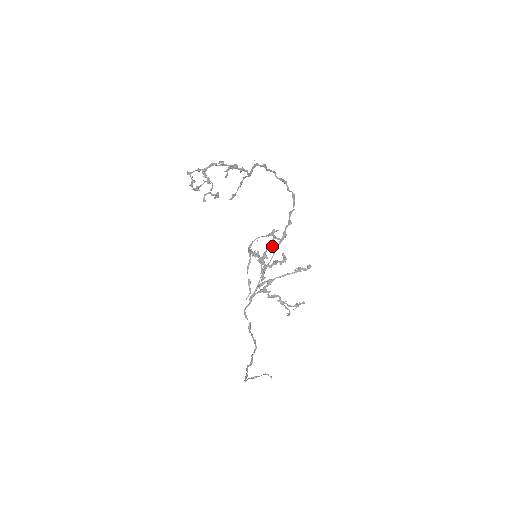
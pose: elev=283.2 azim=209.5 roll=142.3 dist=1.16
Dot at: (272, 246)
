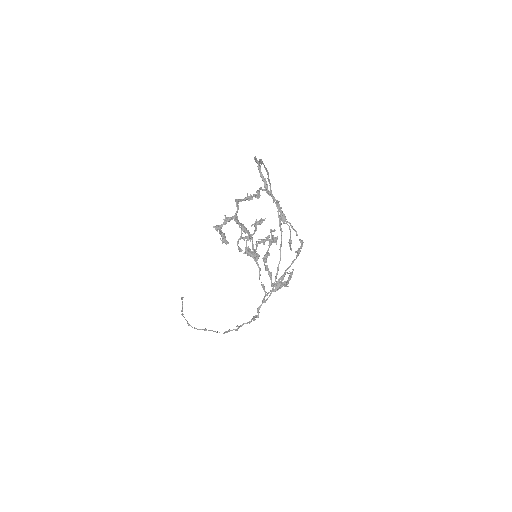
Dot at: (274, 242)
